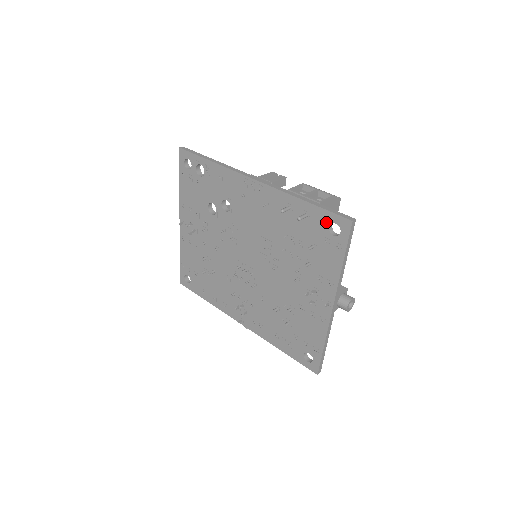
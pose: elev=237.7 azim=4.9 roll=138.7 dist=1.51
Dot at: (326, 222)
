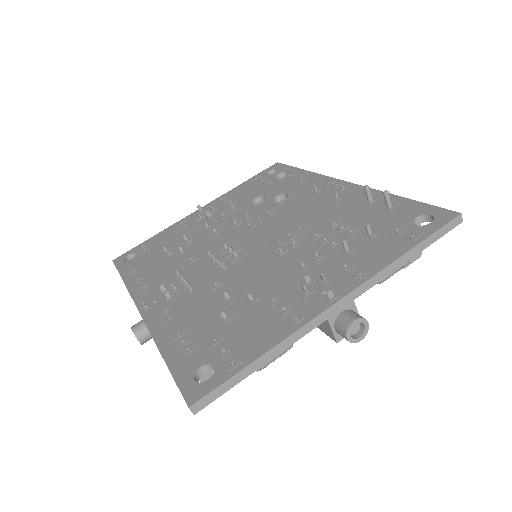
Dot at: (416, 213)
